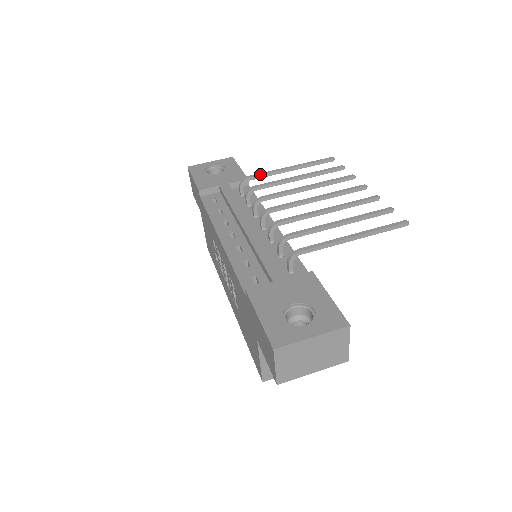
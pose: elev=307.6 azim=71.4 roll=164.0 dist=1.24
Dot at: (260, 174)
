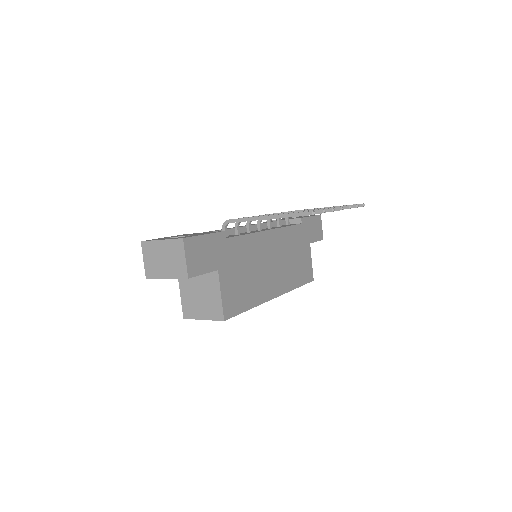
Dot at: occluded
